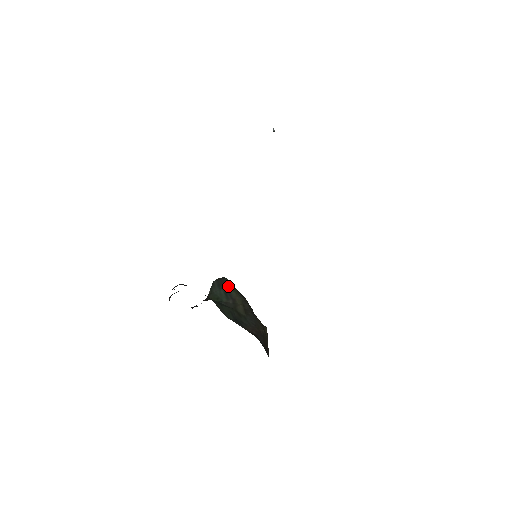
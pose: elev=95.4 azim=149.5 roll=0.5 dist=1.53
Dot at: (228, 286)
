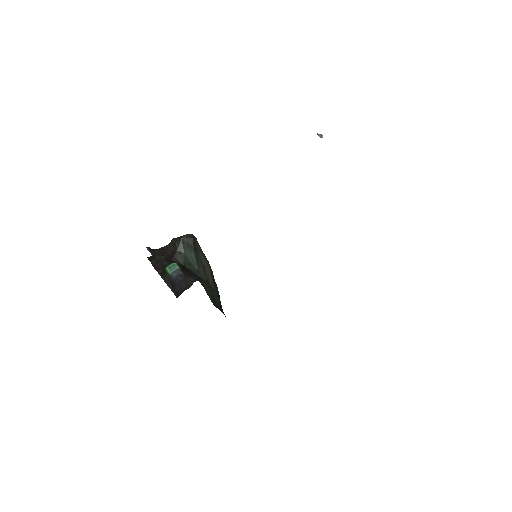
Dot at: (197, 247)
